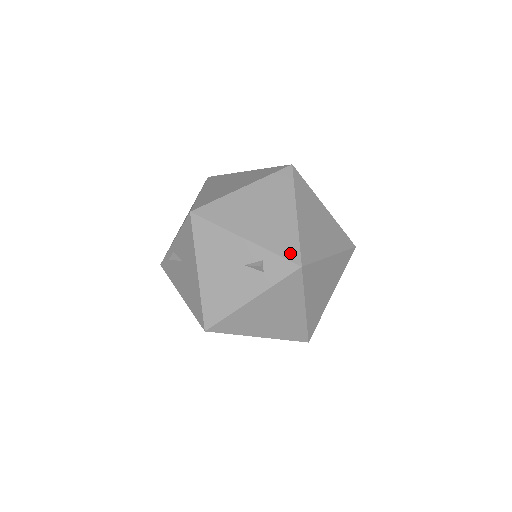
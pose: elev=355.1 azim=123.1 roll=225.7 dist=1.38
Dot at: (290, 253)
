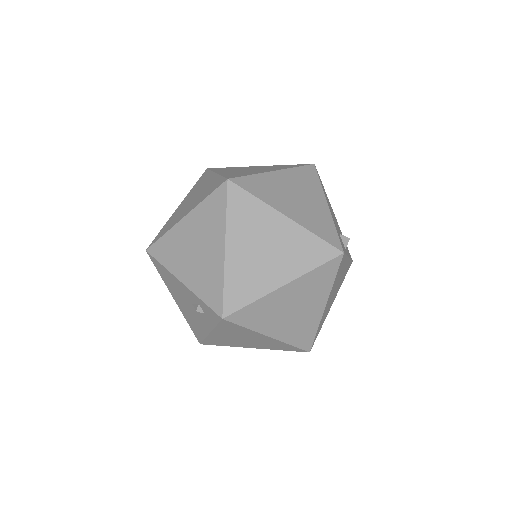
Dot at: (214, 301)
